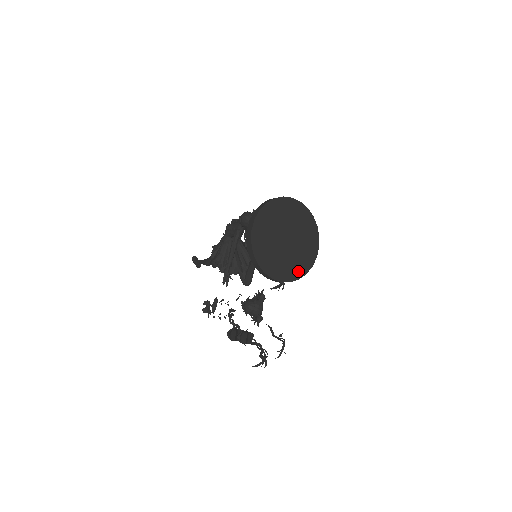
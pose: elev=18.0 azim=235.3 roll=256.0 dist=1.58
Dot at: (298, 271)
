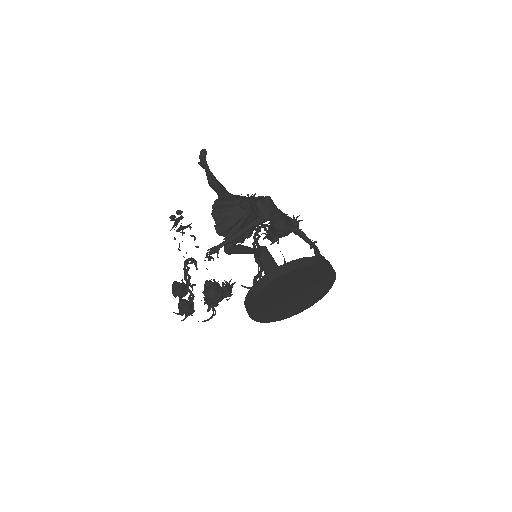
Dot at: (276, 317)
